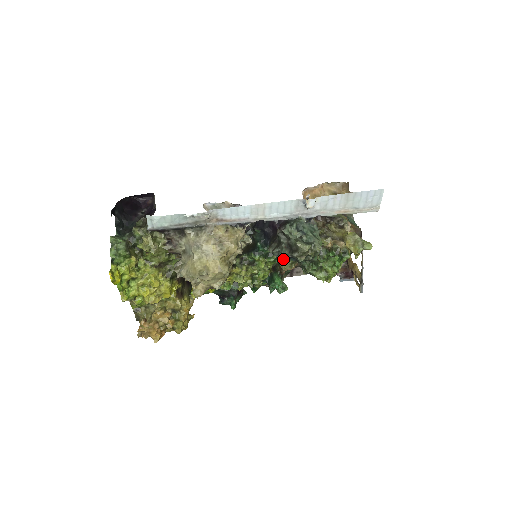
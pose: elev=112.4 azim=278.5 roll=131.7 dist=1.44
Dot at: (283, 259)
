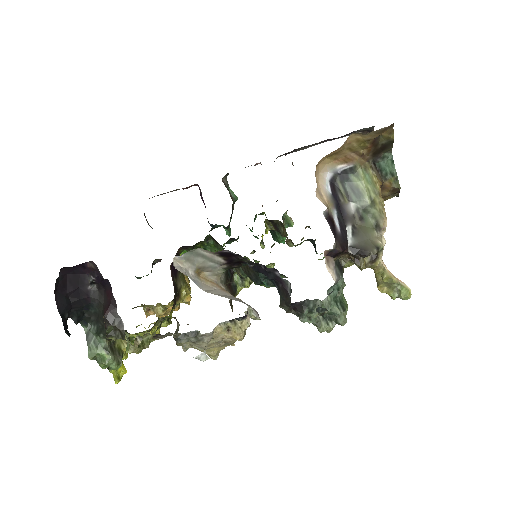
Dot at: (290, 240)
